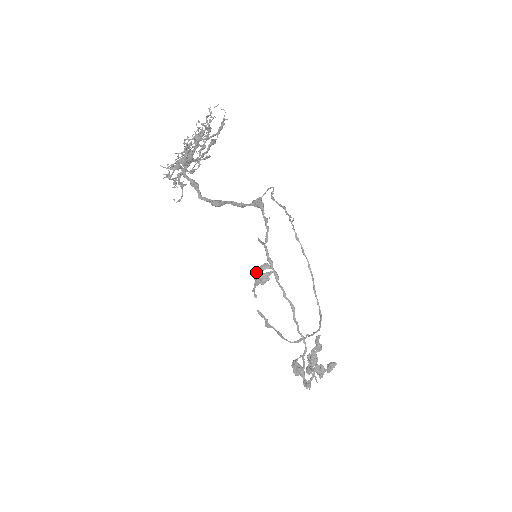
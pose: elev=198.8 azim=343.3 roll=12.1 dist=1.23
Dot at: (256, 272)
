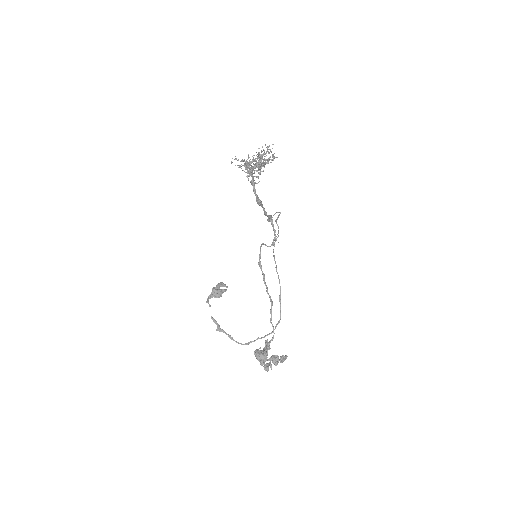
Dot at: (213, 287)
